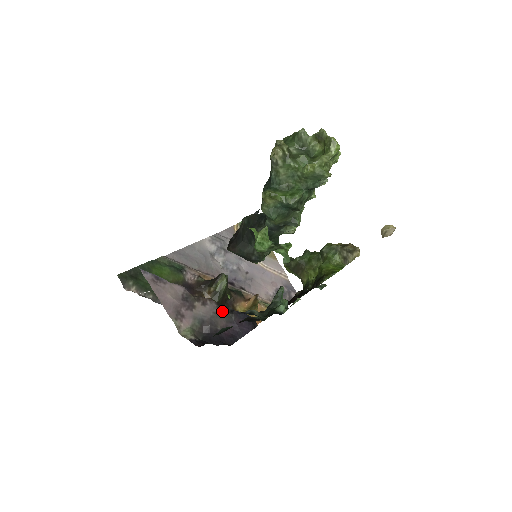
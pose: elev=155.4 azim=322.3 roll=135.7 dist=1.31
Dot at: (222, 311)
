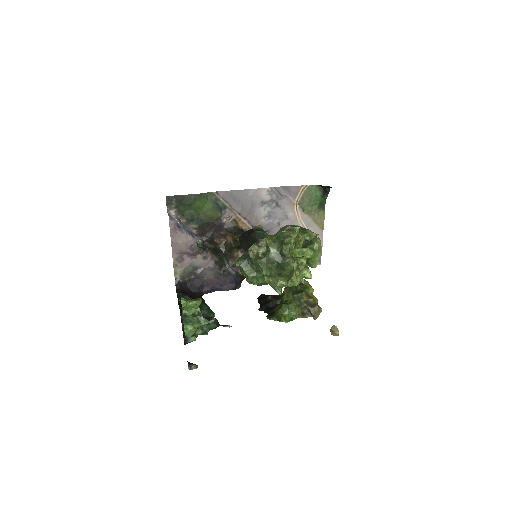
Dot at: (216, 268)
